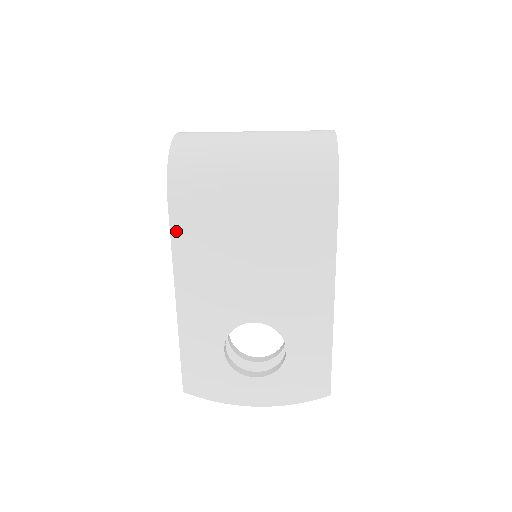
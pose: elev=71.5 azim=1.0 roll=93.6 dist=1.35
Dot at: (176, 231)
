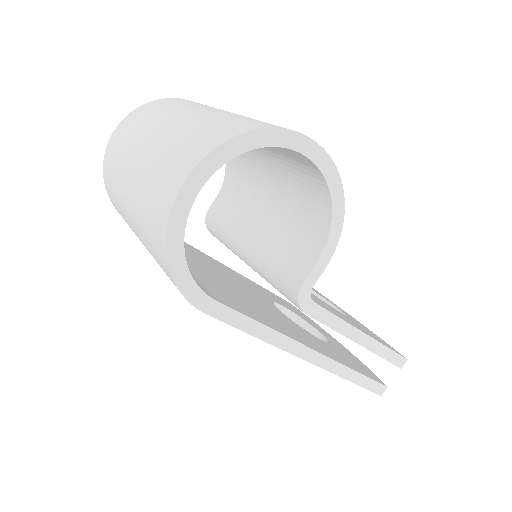
Dot at: occluded
